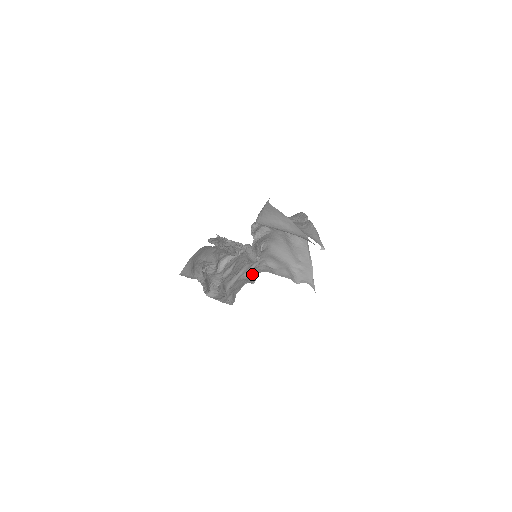
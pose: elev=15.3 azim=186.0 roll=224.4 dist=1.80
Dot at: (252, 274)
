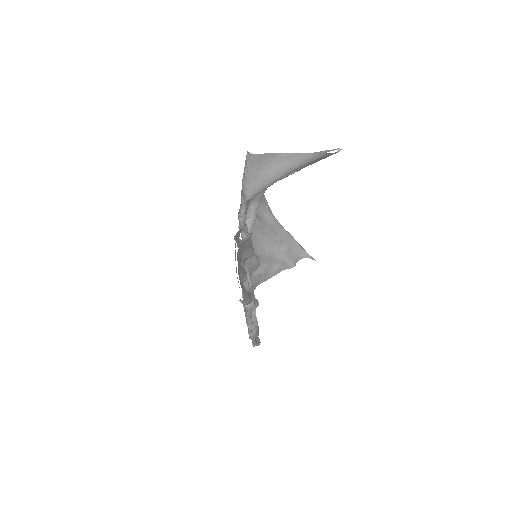
Dot at: occluded
